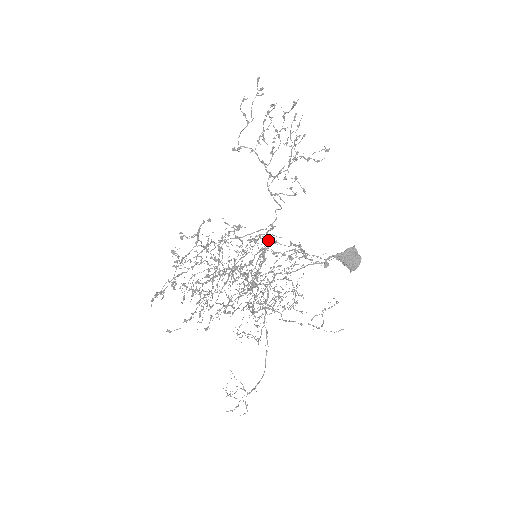
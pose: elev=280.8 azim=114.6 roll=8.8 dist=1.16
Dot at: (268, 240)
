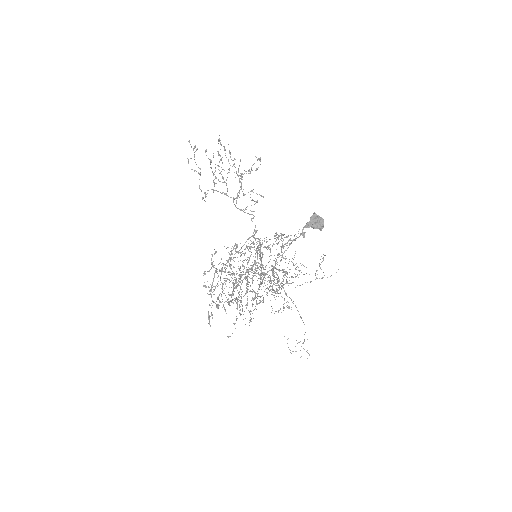
Dot at: (259, 242)
